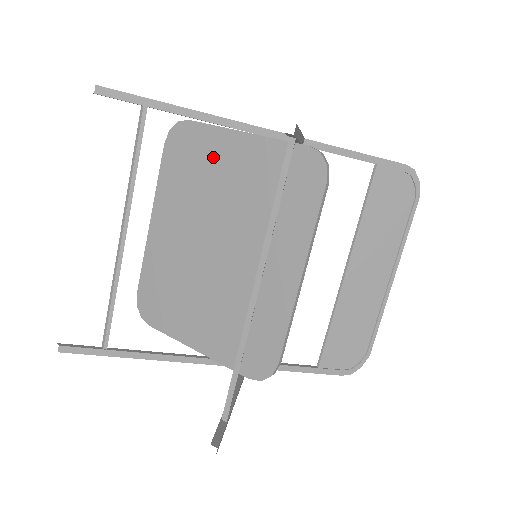
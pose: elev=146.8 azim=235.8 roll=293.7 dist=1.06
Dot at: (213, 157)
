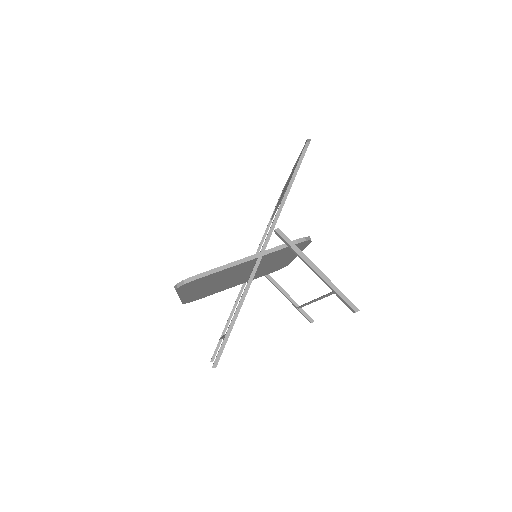
Dot at: (225, 273)
